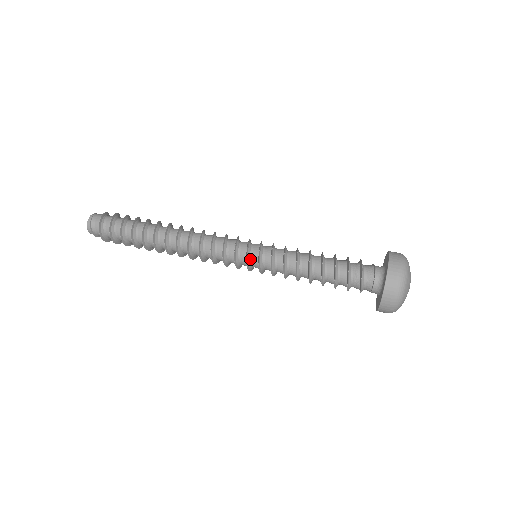
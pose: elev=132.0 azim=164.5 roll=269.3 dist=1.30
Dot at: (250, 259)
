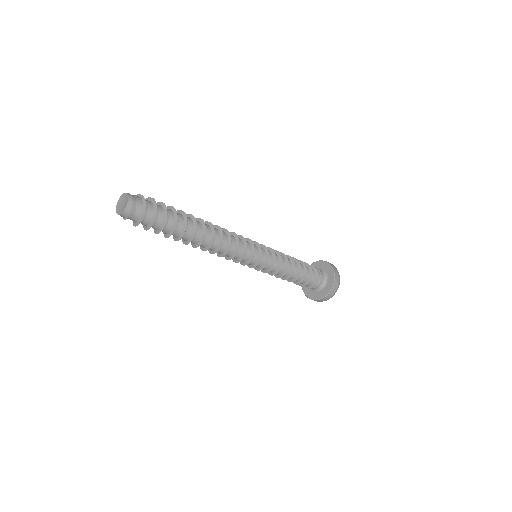
Dot at: (259, 259)
